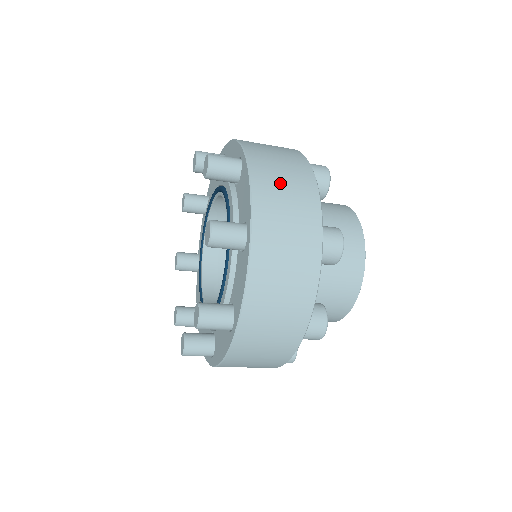
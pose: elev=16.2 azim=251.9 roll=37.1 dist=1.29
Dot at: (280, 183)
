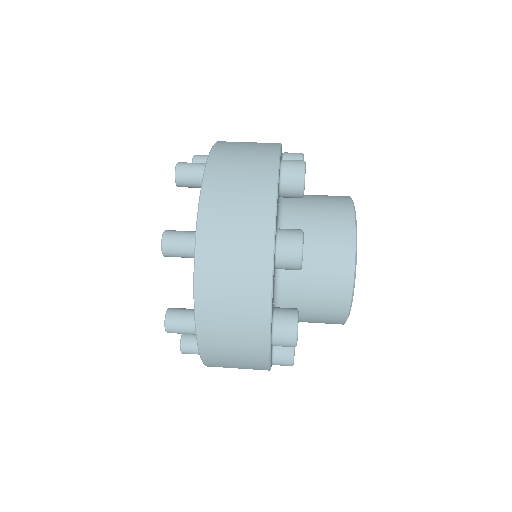
Dot at: (231, 364)
